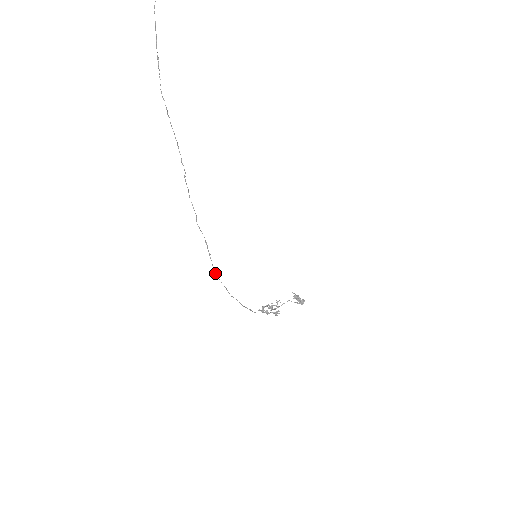
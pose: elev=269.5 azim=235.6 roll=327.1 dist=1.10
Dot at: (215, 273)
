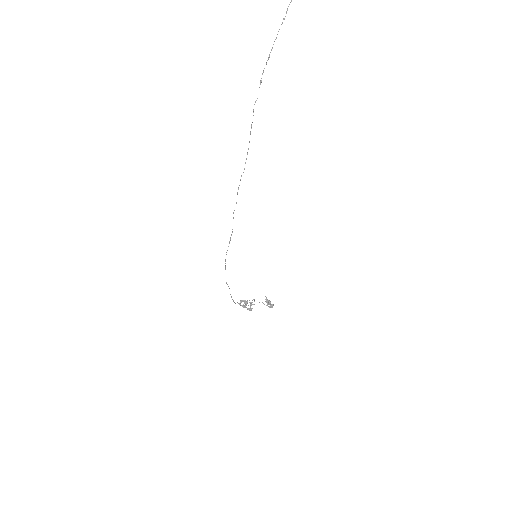
Dot at: (225, 259)
